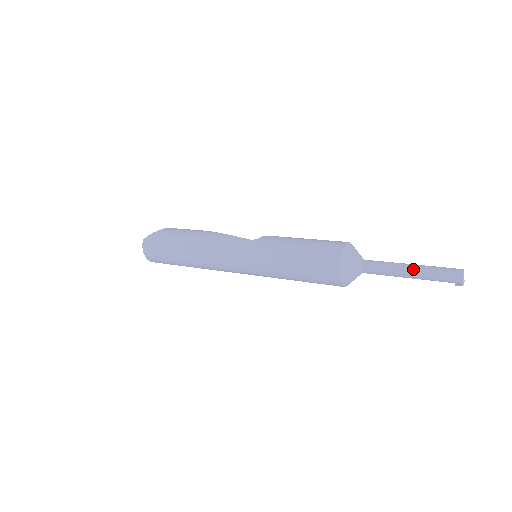
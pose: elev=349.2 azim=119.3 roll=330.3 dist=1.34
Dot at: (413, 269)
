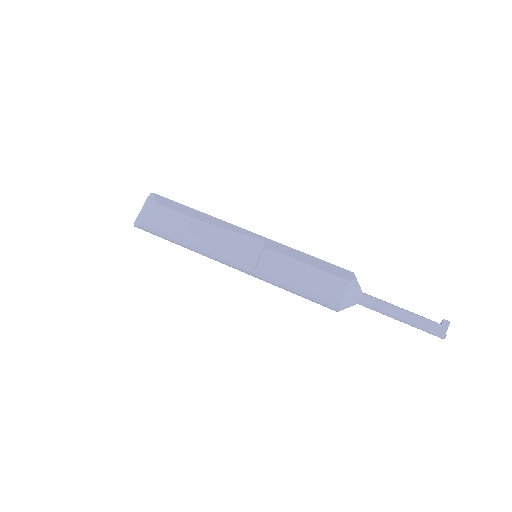
Dot at: occluded
